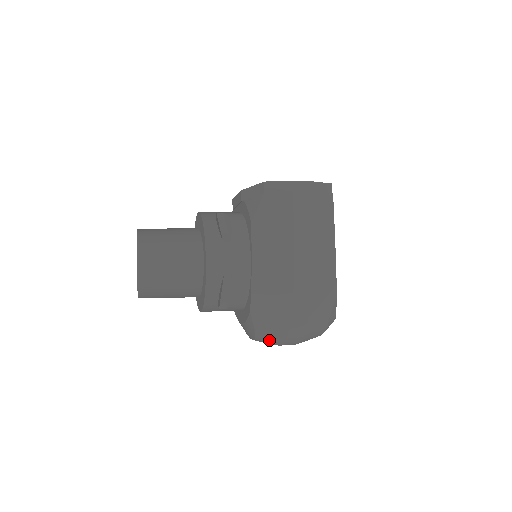
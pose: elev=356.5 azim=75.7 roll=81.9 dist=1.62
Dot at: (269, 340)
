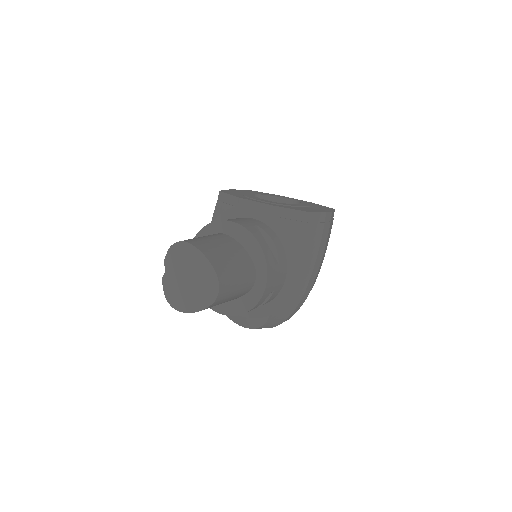
Dot at: (261, 328)
